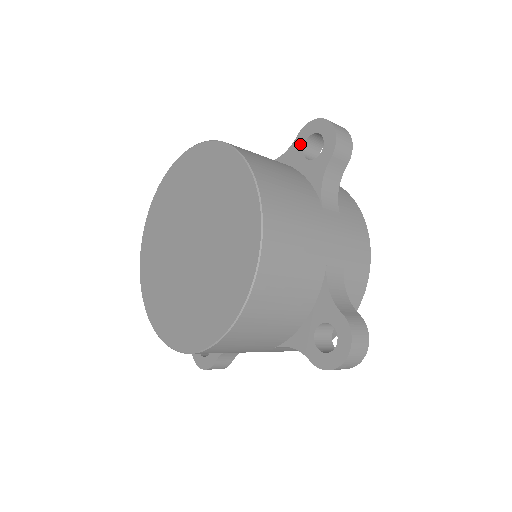
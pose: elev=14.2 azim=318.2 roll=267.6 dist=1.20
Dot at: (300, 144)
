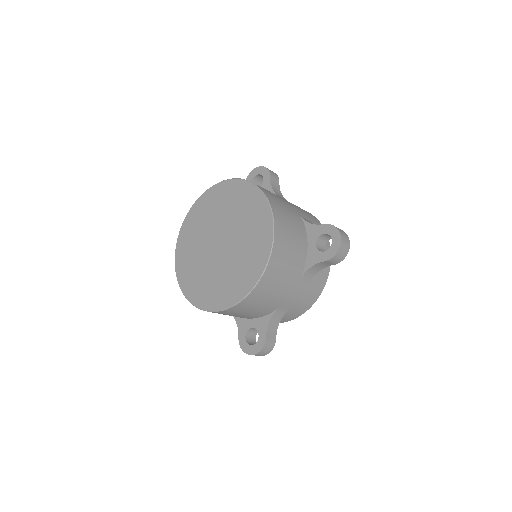
Dot at: occluded
